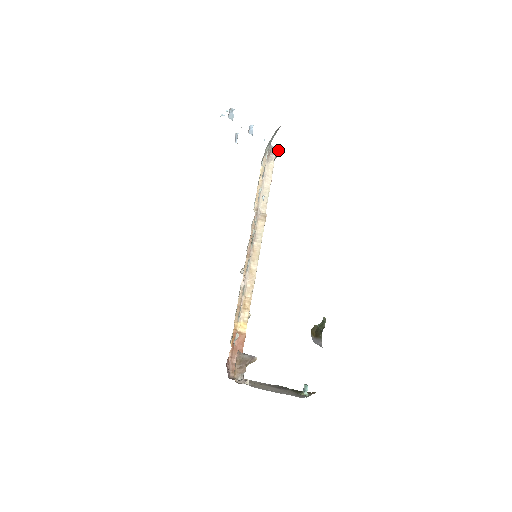
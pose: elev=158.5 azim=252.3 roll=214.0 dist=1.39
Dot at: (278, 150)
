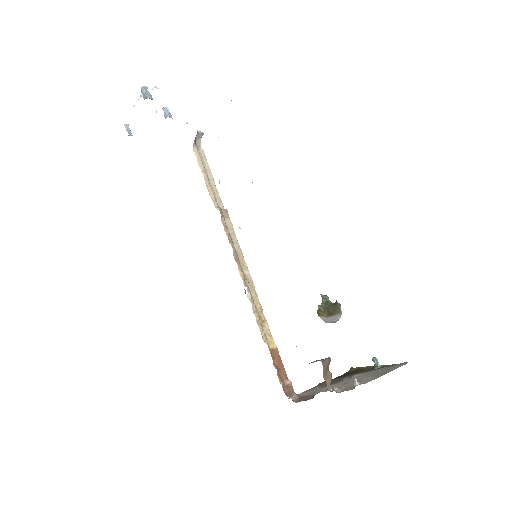
Dot at: (202, 134)
